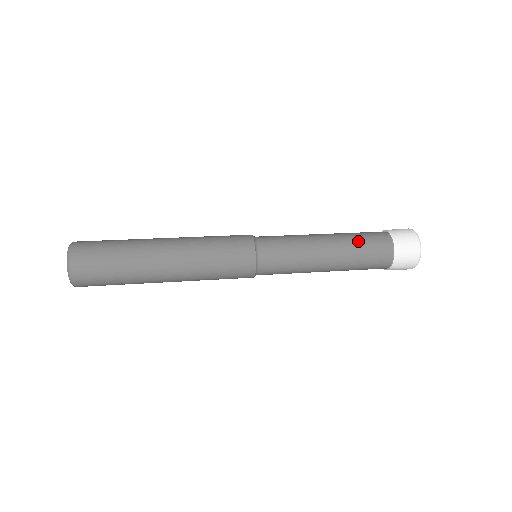
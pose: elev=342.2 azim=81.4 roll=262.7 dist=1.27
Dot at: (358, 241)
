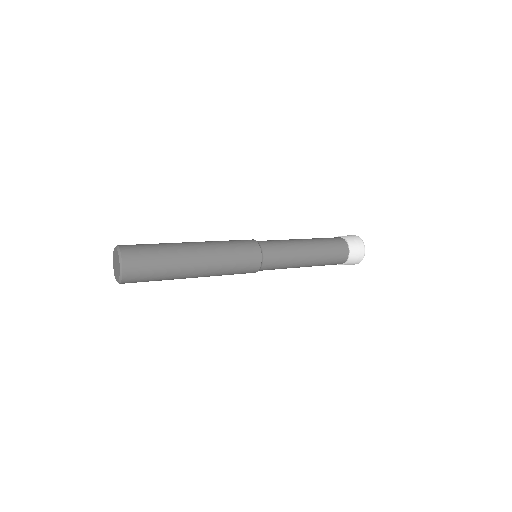
Dot at: occluded
